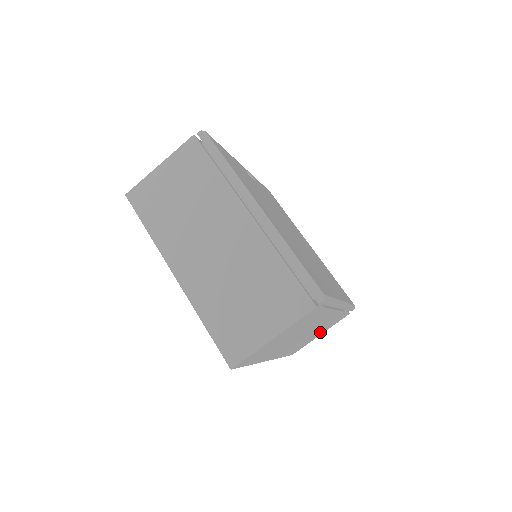
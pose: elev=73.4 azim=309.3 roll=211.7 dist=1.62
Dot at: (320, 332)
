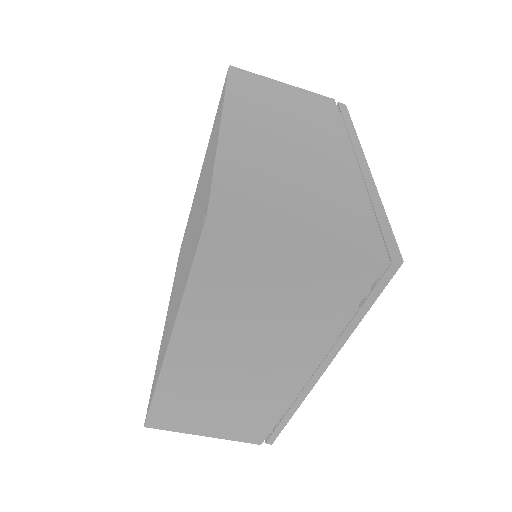
Dot at: (218, 422)
